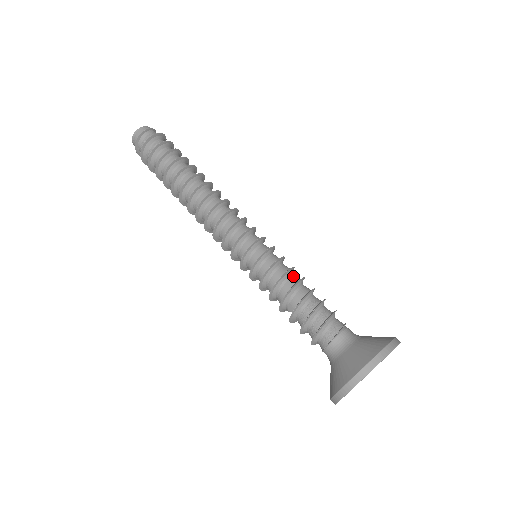
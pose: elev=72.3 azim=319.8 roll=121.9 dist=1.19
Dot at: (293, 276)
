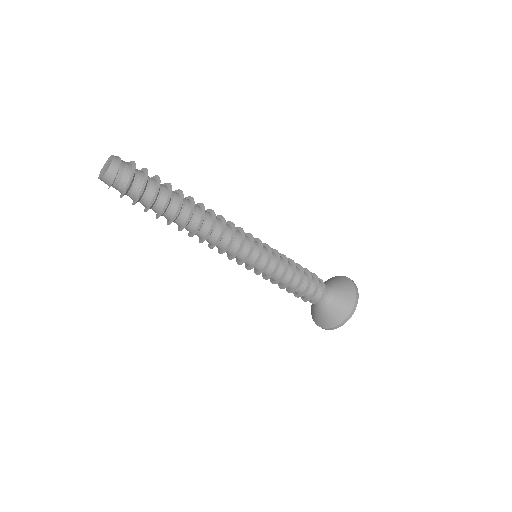
Dot at: (289, 268)
